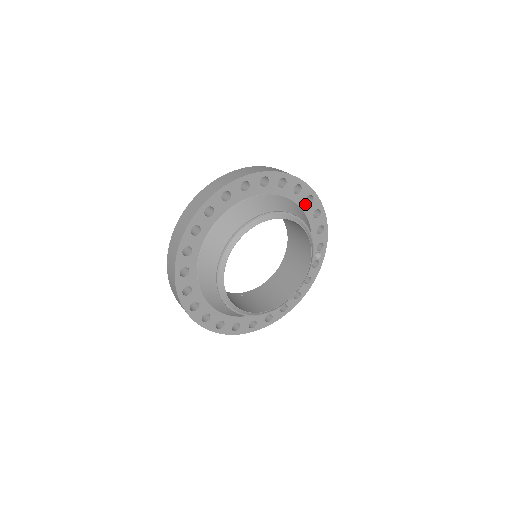
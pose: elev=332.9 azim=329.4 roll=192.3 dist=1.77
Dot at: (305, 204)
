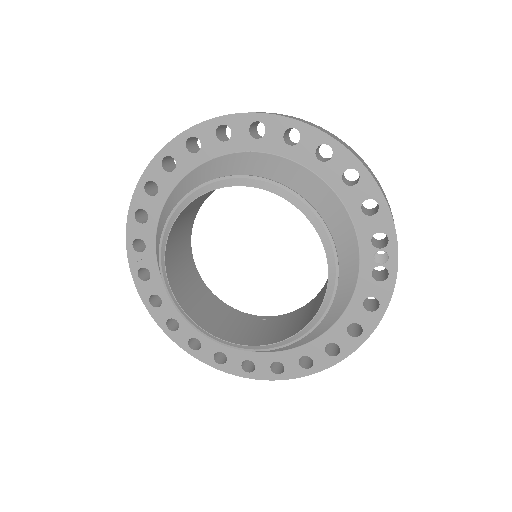
Dot at: (317, 162)
